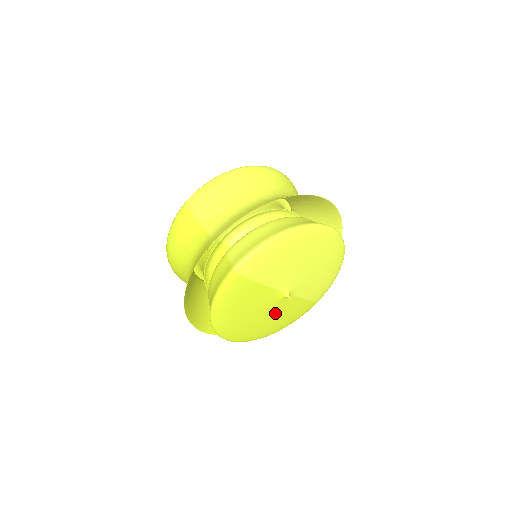
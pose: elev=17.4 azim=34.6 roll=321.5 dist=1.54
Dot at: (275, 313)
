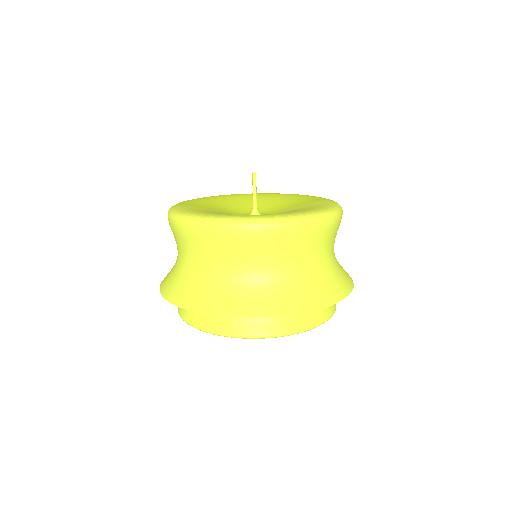
Dot at: occluded
